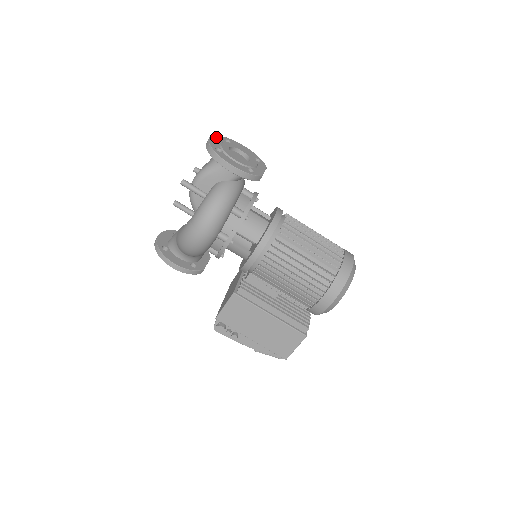
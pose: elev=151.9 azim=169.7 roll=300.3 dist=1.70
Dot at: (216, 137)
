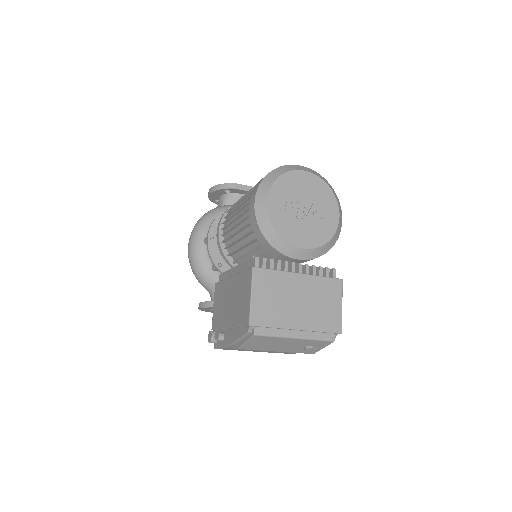
Dot at: occluded
